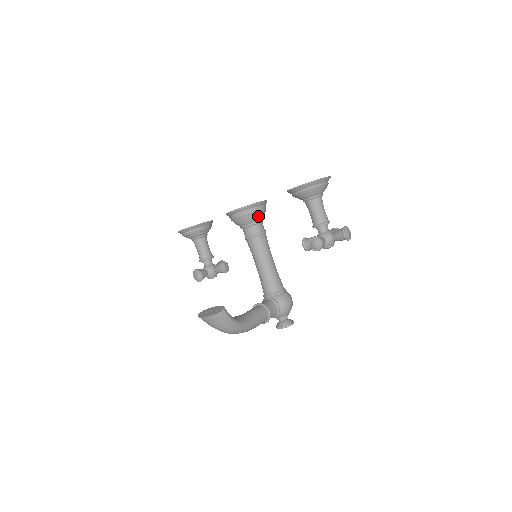
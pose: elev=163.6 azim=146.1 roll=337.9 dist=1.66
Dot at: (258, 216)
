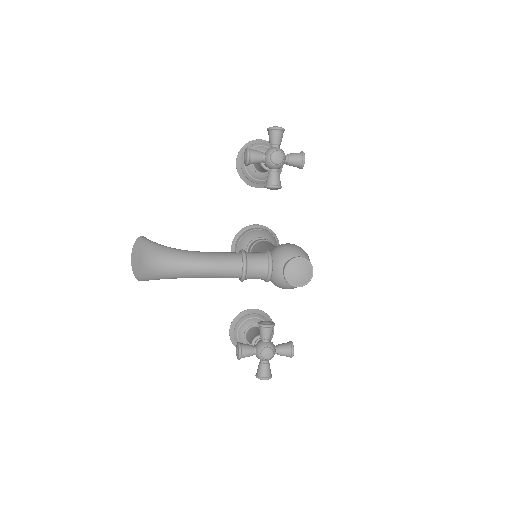
Dot at: (253, 234)
